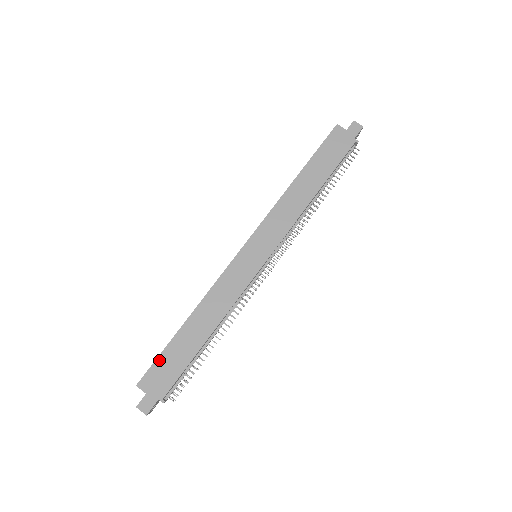
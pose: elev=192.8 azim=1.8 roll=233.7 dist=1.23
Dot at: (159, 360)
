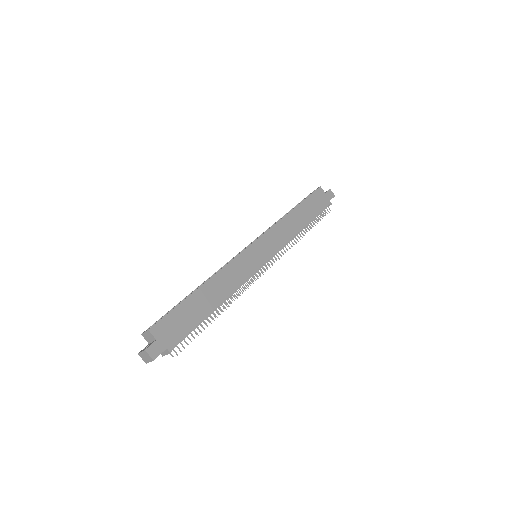
Dot at: (173, 313)
